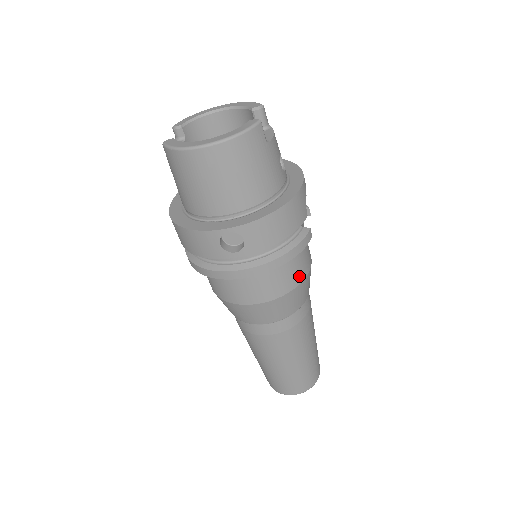
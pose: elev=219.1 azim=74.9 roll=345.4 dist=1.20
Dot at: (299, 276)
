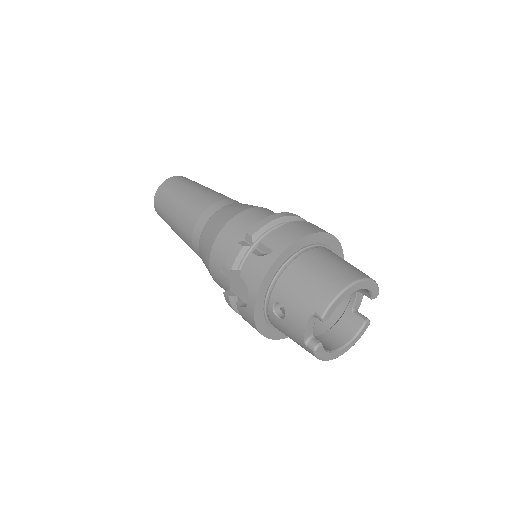
Dot at: occluded
